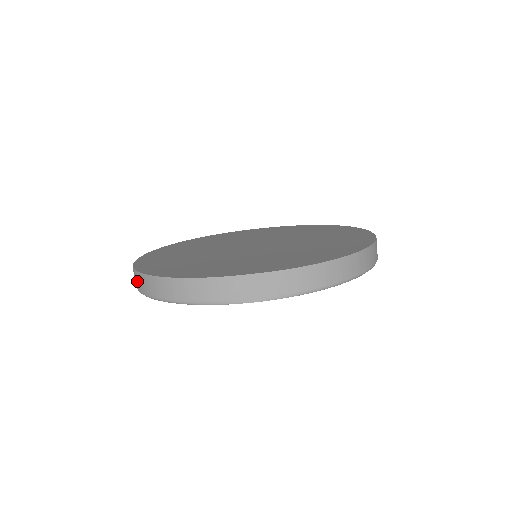
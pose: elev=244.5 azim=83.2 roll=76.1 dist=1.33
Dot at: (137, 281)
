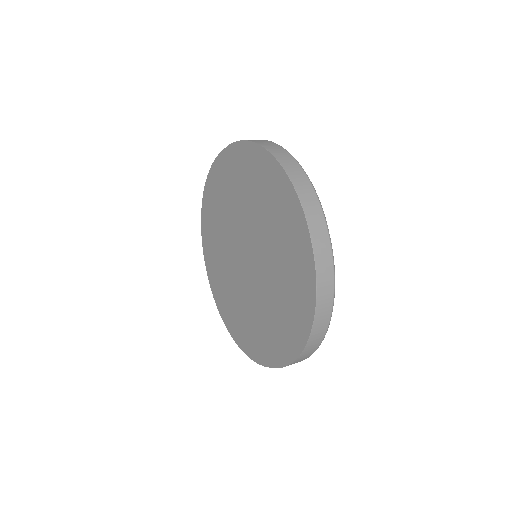
Dot at: occluded
